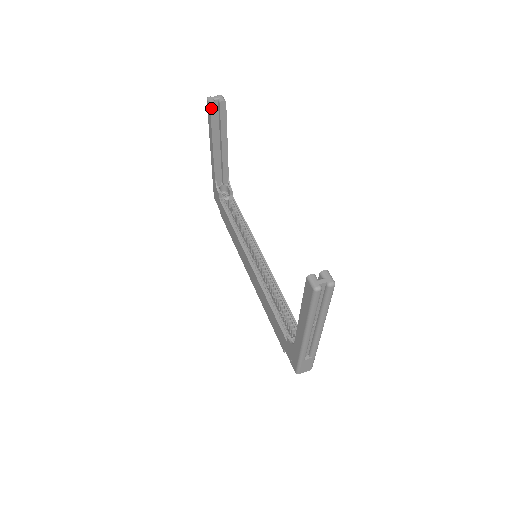
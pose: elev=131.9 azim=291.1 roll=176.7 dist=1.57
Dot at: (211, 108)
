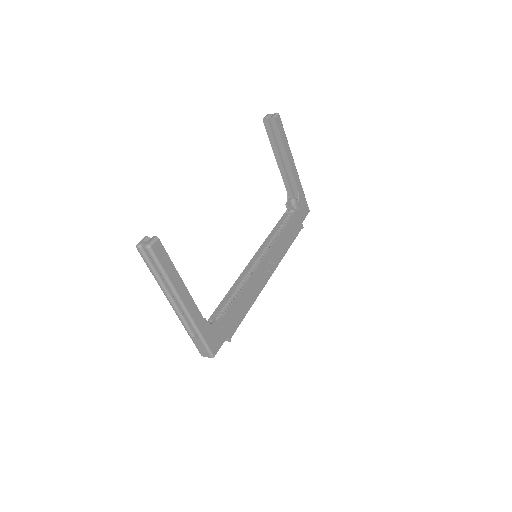
Dot at: (264, 123)
